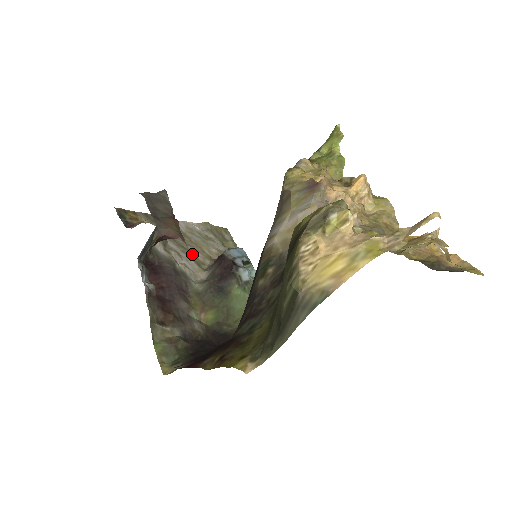
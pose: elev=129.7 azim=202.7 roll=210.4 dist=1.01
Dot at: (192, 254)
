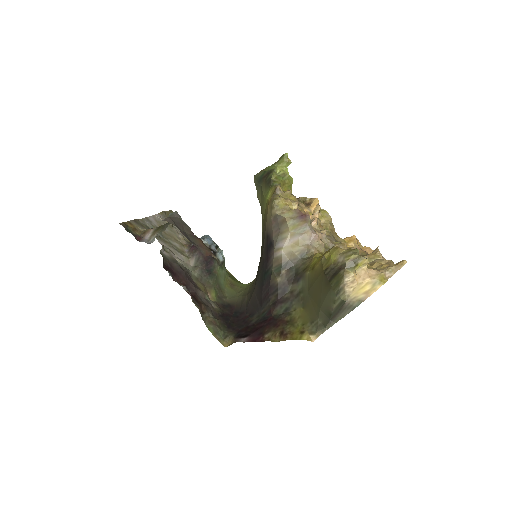
Dot at: (174, 246)
